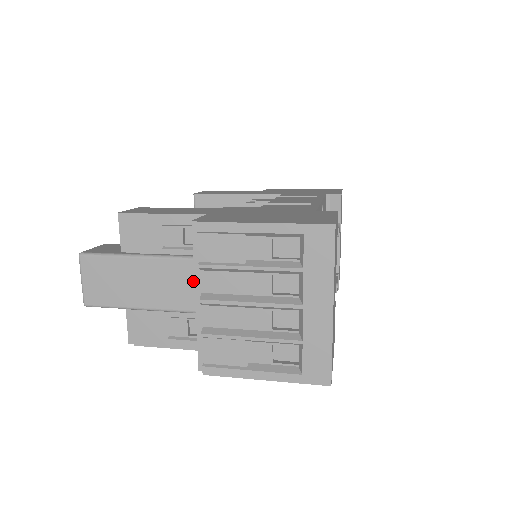
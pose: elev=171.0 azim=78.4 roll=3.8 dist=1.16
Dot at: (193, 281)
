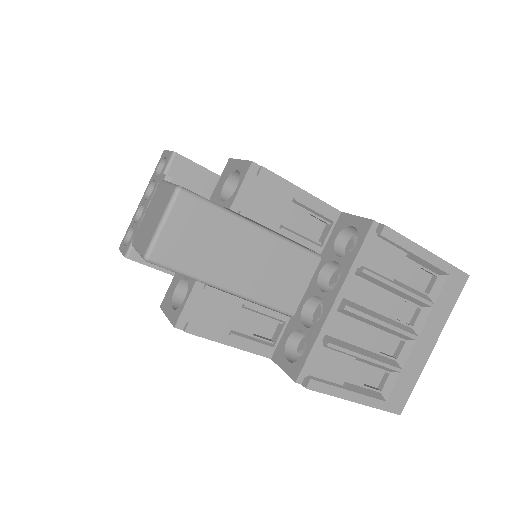
Dot at: (297, 276)
